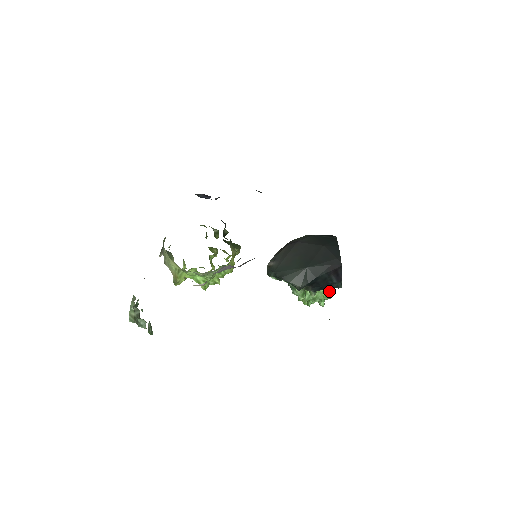
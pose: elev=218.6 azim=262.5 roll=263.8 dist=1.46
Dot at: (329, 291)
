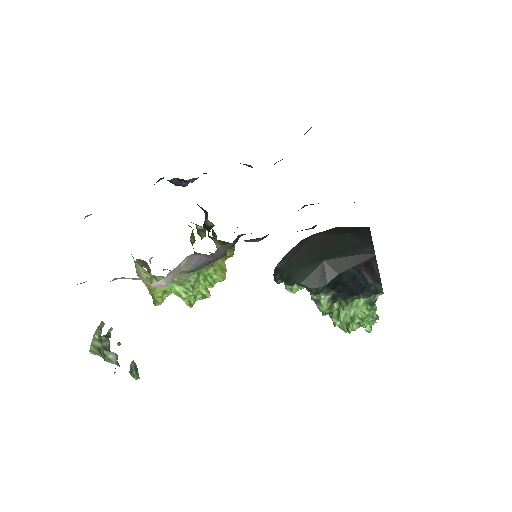
Dot at: (371, 305)
